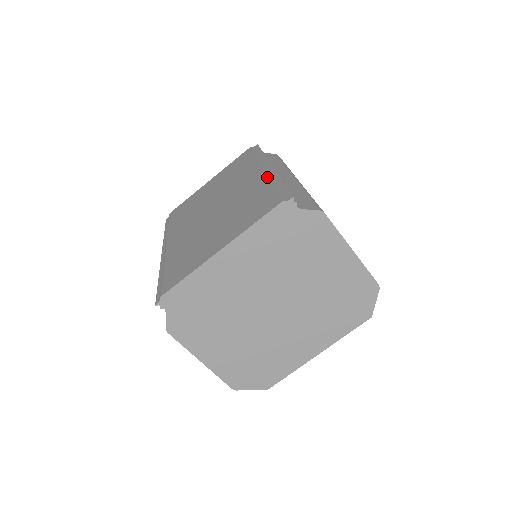
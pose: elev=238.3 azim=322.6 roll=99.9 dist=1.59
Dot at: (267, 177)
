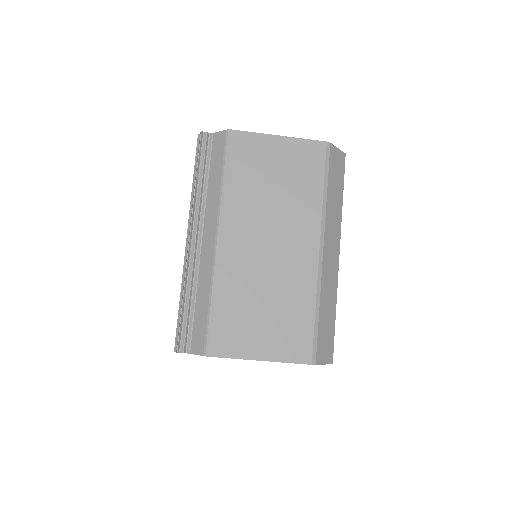
Dot at: occluded
